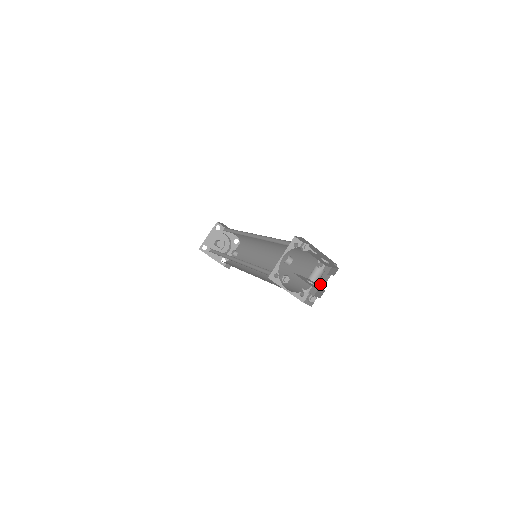
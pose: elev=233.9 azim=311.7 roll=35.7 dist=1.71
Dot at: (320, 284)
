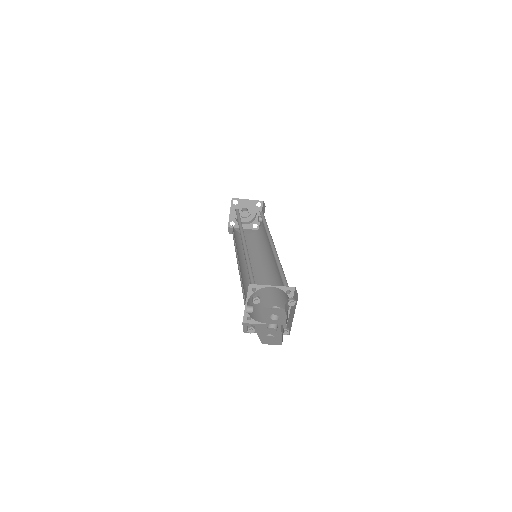
Dot at: (292, 312)
